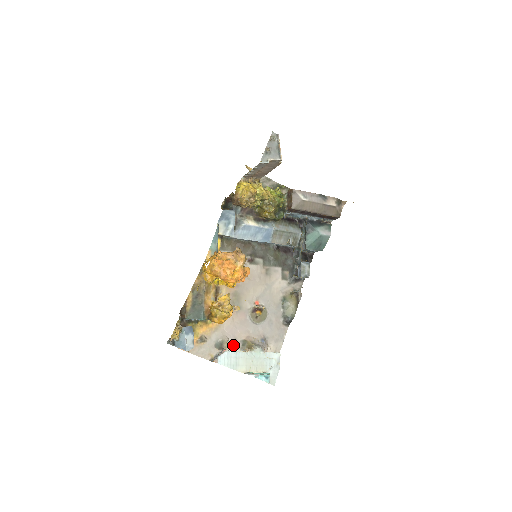
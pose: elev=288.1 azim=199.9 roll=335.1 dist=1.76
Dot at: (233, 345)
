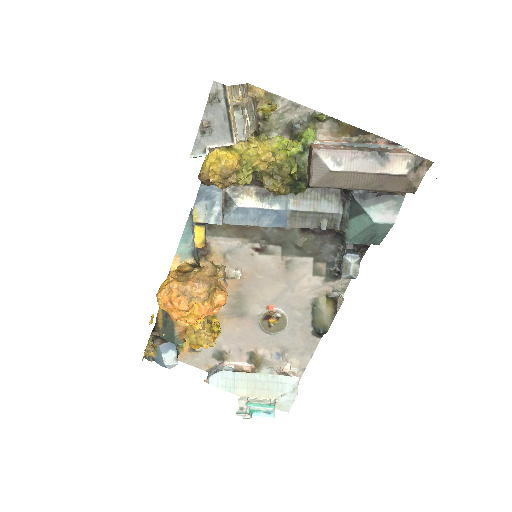
Dot at: (237, 357)
